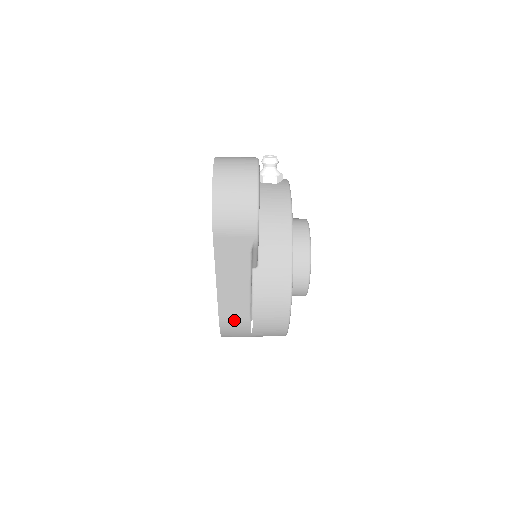
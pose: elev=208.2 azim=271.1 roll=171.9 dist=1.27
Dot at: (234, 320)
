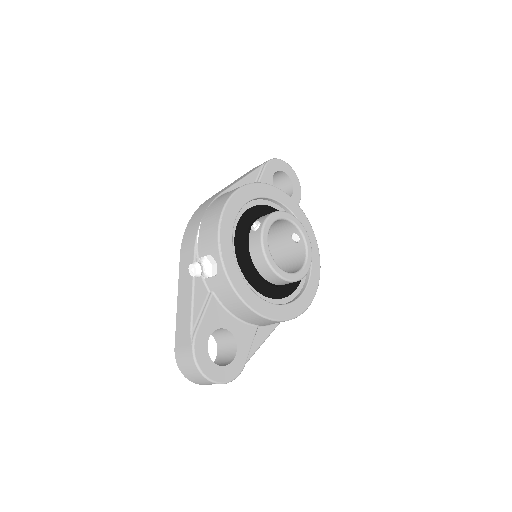
Dot at: occluded
